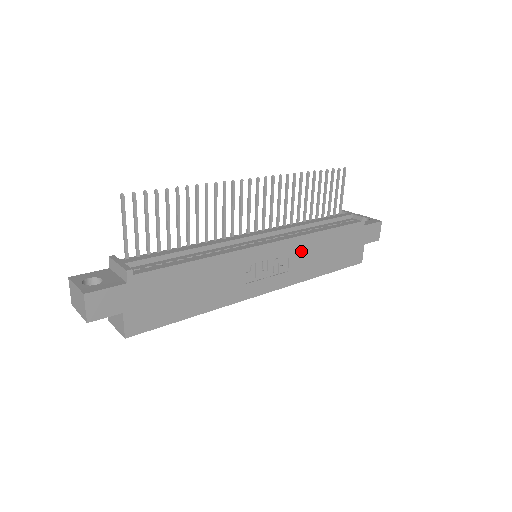
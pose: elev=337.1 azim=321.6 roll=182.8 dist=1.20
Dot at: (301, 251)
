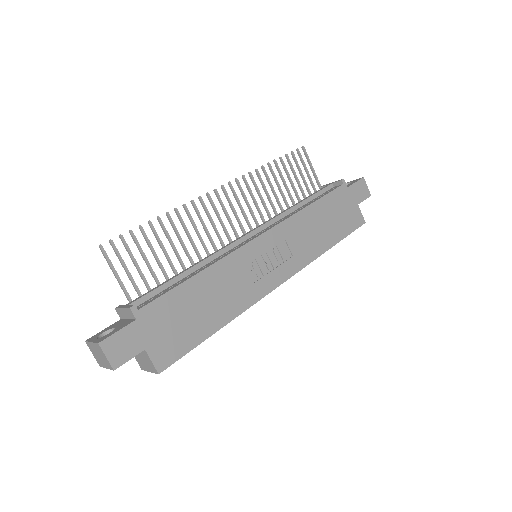
Dot at: (296, 233)
